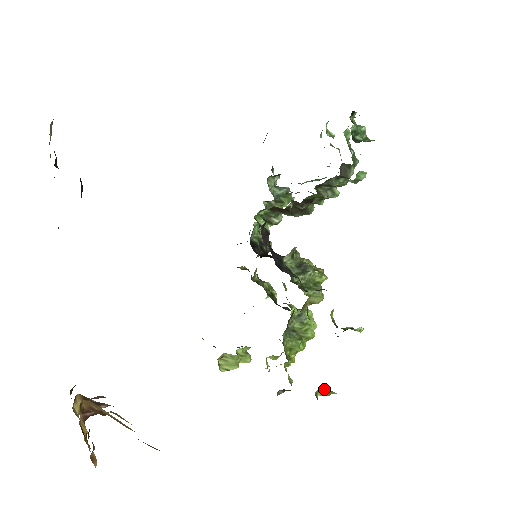
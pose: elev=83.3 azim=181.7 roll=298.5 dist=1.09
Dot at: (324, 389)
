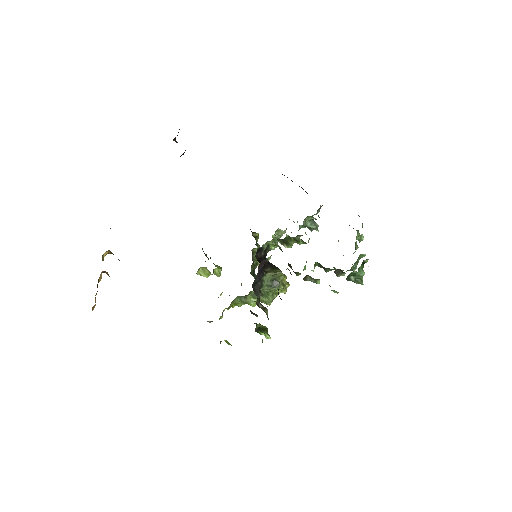
Dot at: occluded
